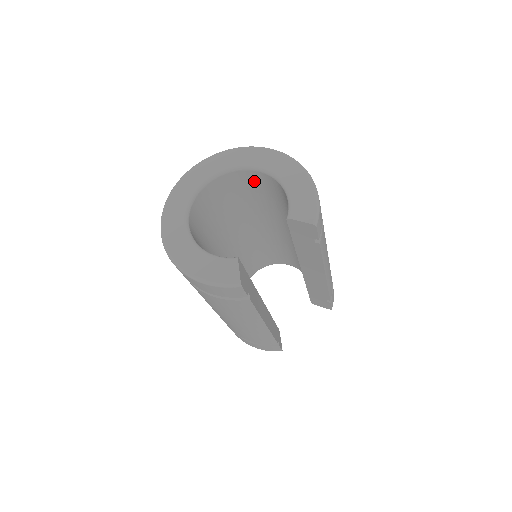
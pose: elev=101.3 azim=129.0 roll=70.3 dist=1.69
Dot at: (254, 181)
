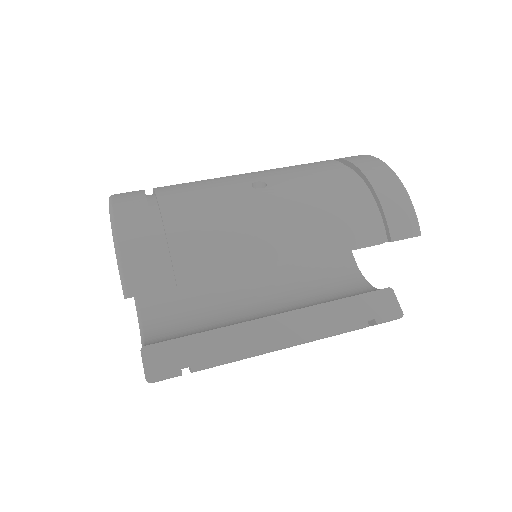
Dot at: occluded
